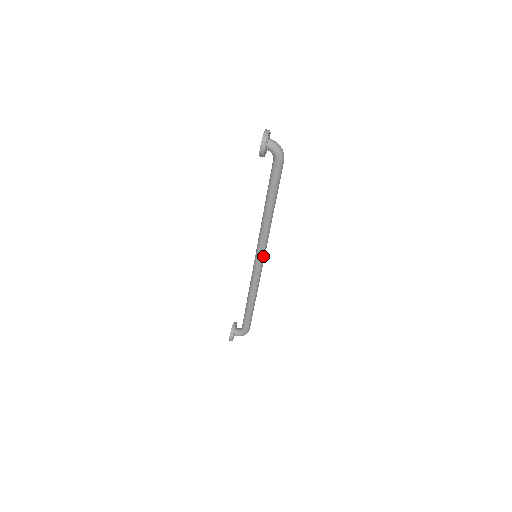
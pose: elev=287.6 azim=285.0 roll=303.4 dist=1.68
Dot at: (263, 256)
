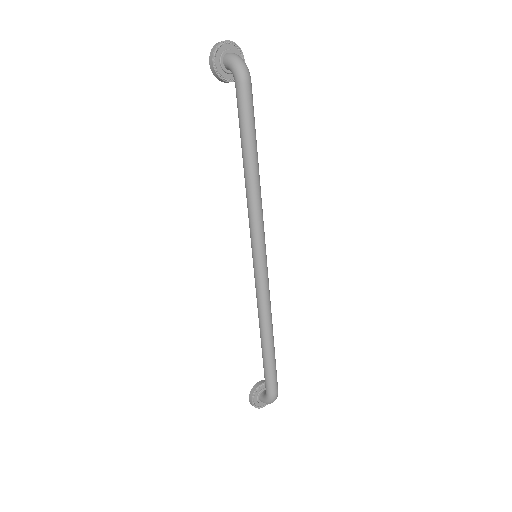
Dot at: (259, 254)
